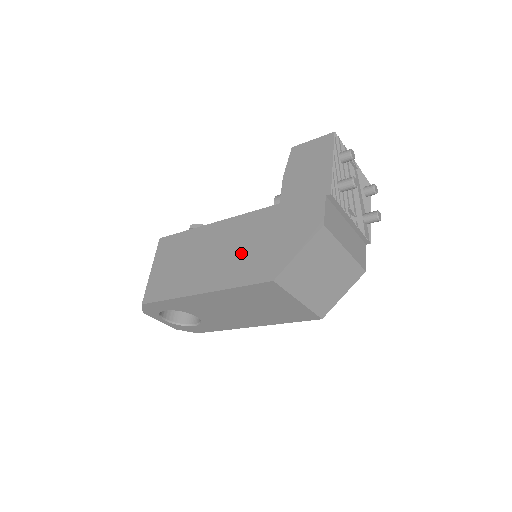
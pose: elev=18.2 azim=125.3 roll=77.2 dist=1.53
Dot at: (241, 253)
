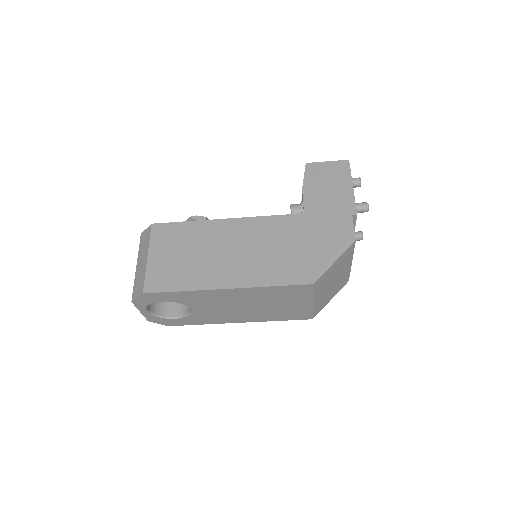
Dot at: (270, 254)
